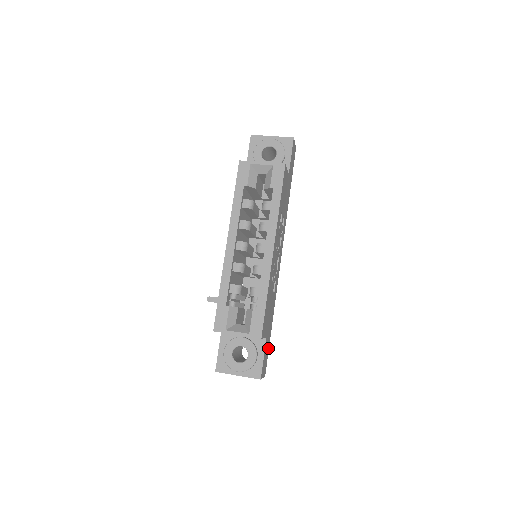
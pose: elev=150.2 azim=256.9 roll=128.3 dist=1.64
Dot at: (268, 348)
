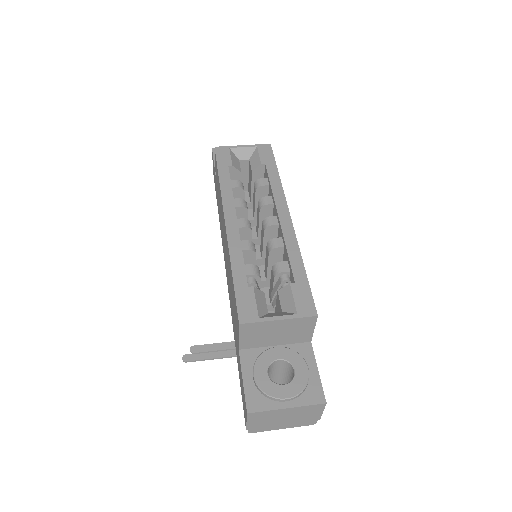
Dot at: occluded
